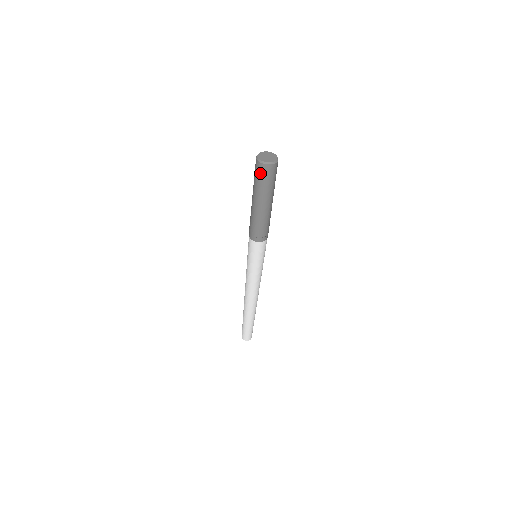
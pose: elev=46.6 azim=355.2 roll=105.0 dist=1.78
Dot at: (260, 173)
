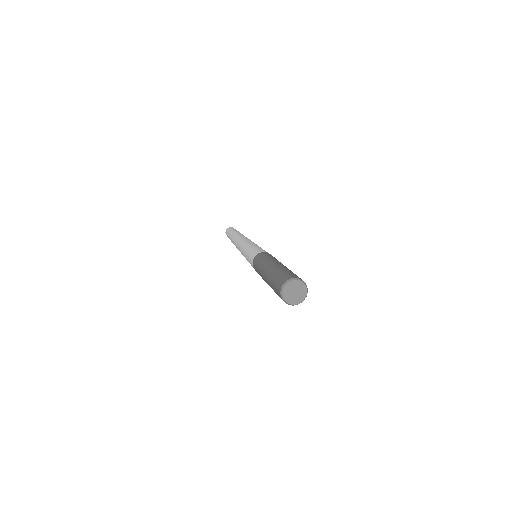
Dot at: (277, 291)
